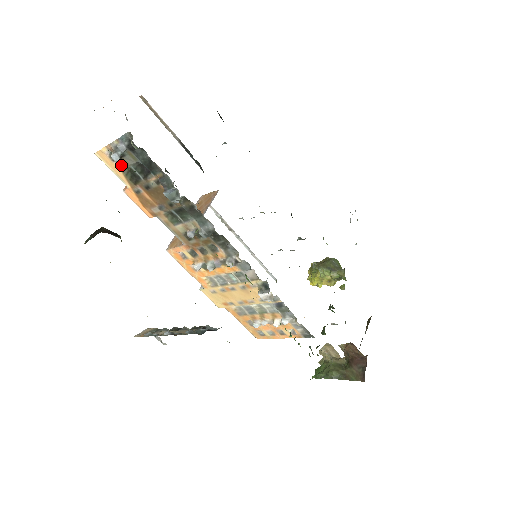
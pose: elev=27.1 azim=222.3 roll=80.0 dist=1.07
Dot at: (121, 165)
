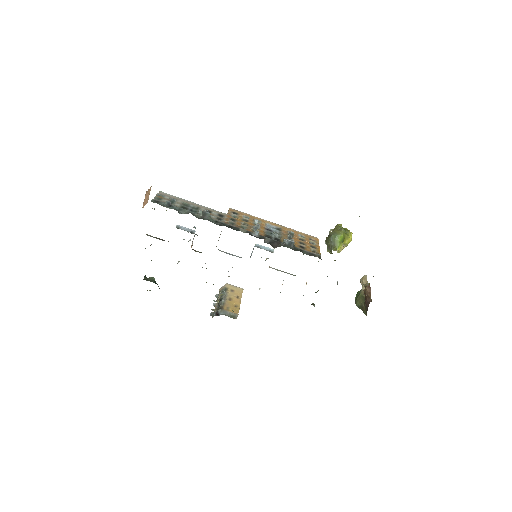
Dot at: occluded
